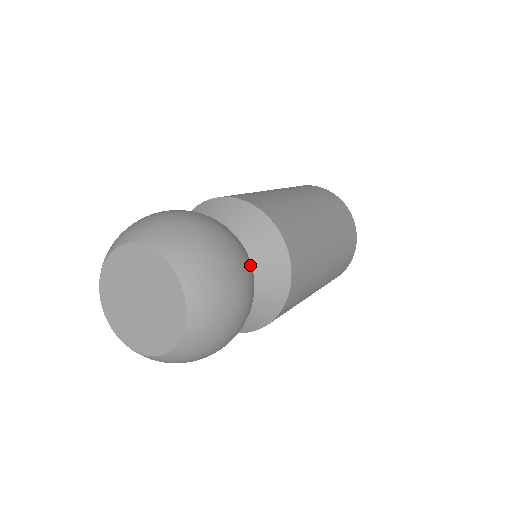
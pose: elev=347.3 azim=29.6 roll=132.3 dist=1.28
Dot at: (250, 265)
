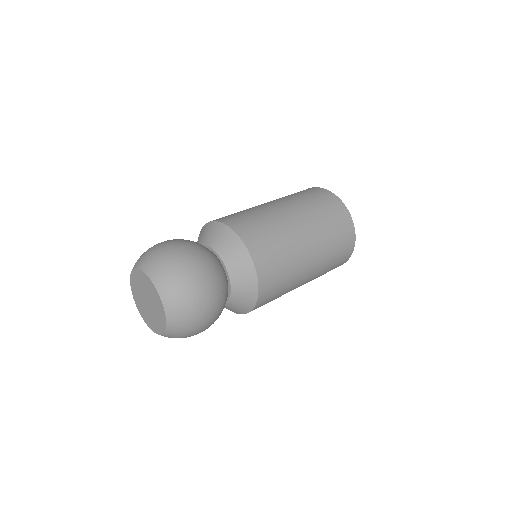
Dot at: (222, 305)
